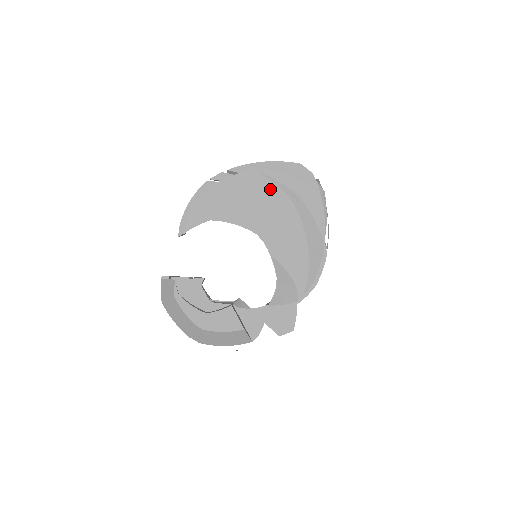
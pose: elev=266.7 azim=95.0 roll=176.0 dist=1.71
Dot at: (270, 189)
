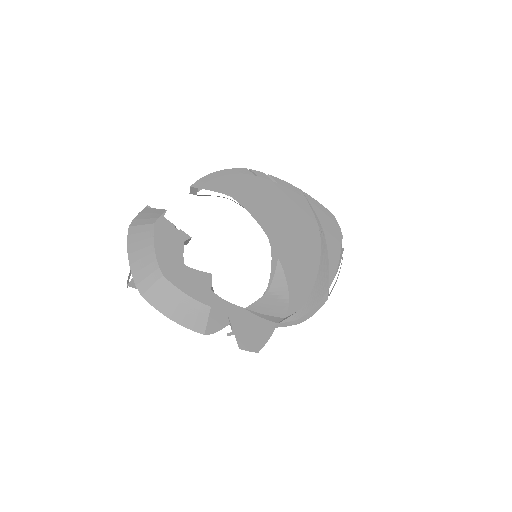
Dot at: (304, 207)
